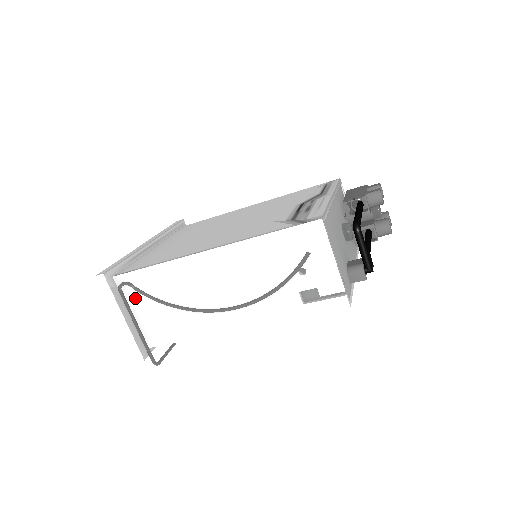
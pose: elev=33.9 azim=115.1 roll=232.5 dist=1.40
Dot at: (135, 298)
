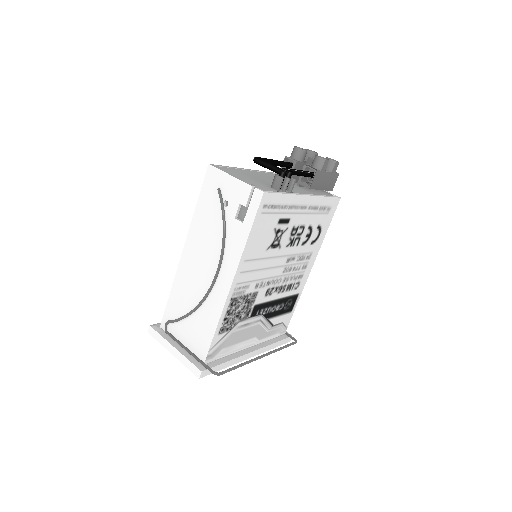
Dot at: (176, 329)
